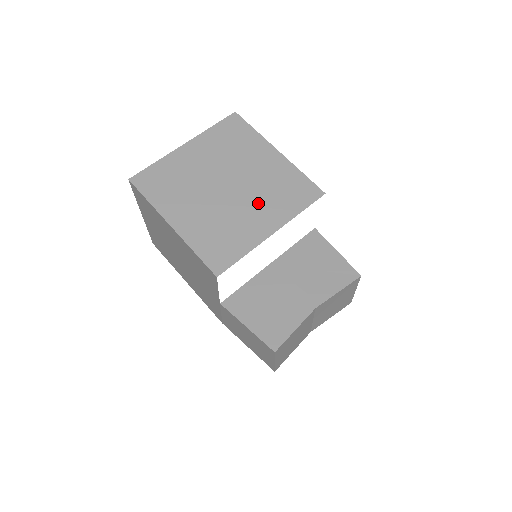
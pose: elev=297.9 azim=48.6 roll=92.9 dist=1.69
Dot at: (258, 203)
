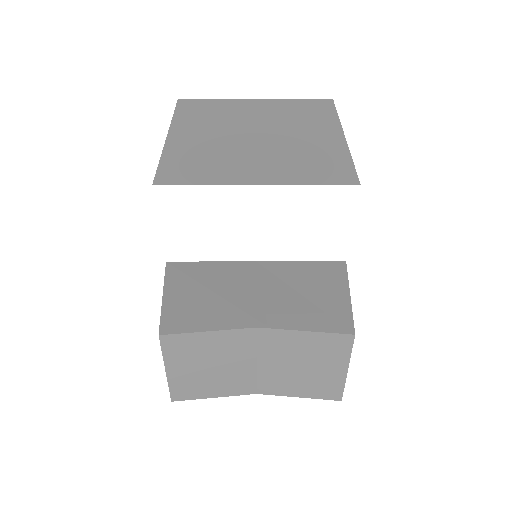
Dot at: (271, 158)
